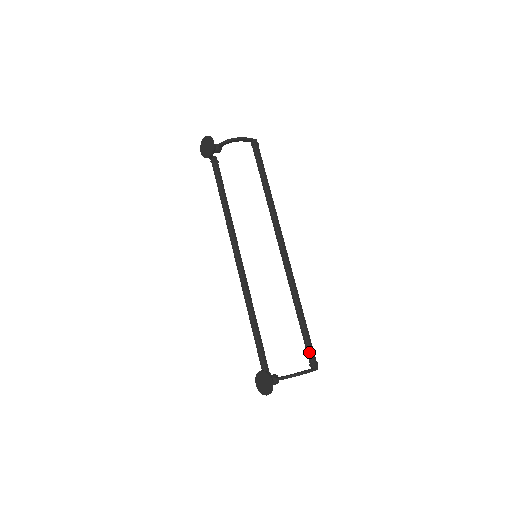
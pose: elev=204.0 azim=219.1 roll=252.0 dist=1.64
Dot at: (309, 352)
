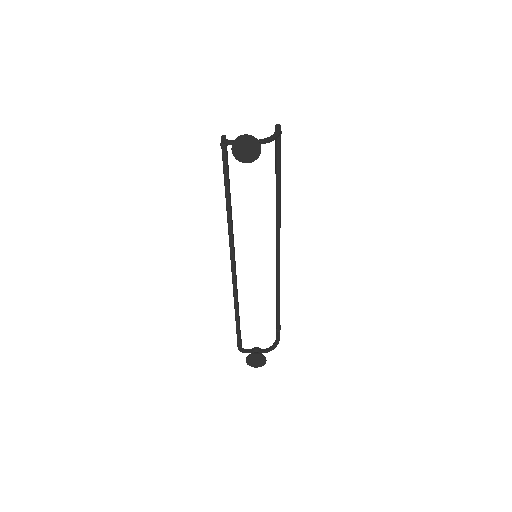
Dot at: occluded
